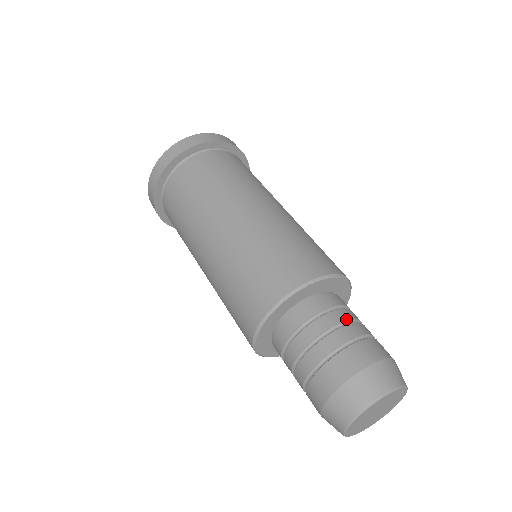
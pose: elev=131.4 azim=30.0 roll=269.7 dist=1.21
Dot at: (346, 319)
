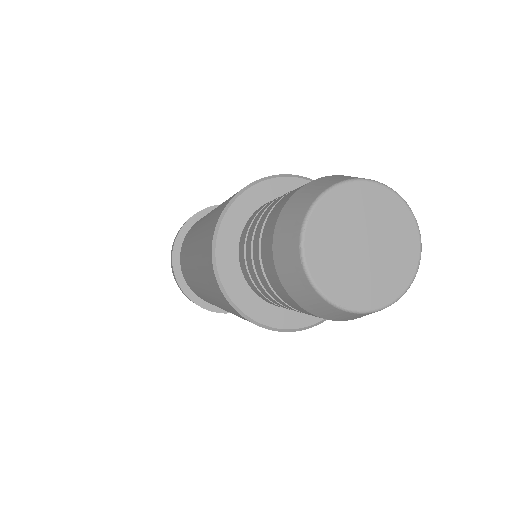
Dot at: occluded
